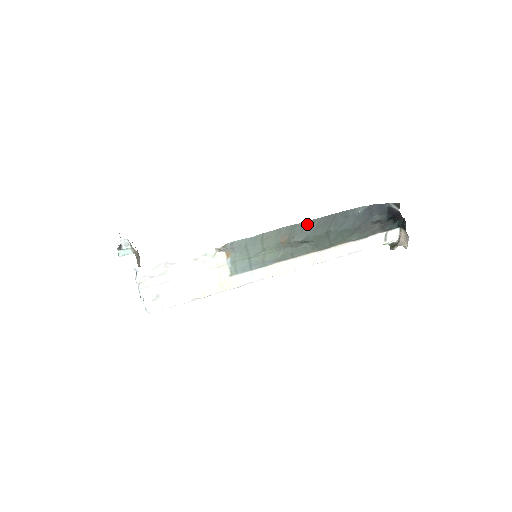
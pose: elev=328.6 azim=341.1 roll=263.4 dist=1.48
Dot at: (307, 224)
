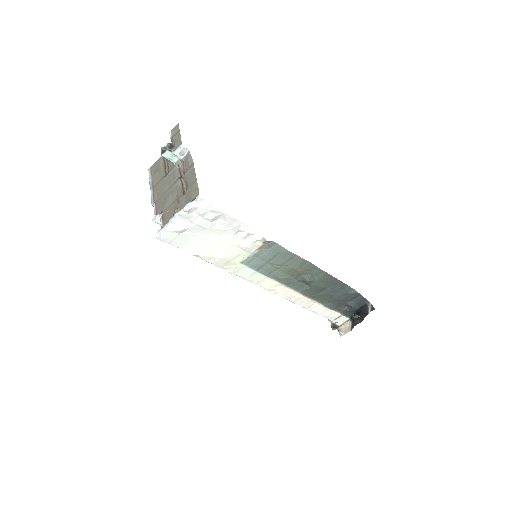
Dot at: (322, 273)
